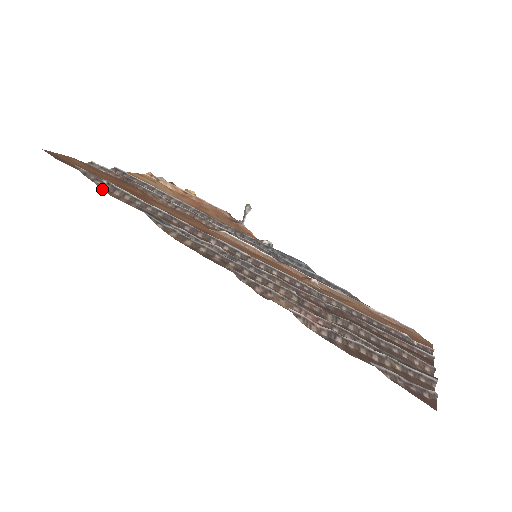
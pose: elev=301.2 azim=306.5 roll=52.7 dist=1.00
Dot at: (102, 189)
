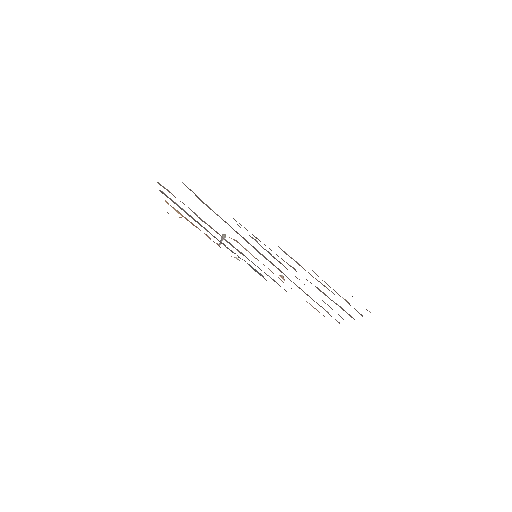
Dot at: occluded
